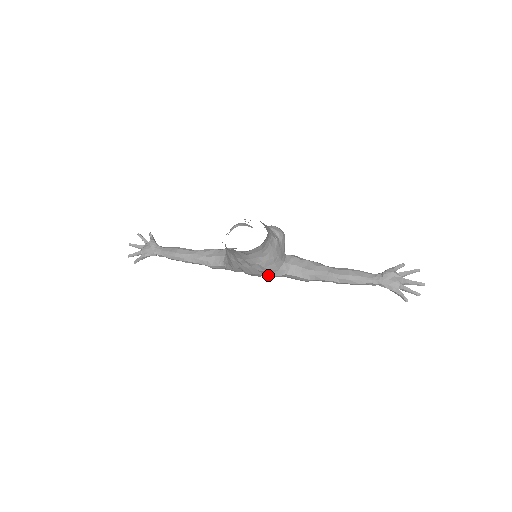
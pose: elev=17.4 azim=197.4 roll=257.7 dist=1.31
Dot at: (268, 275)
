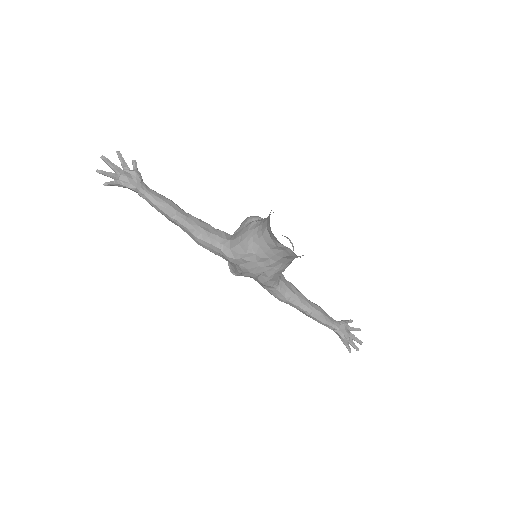
Dot at: (263, 281)
